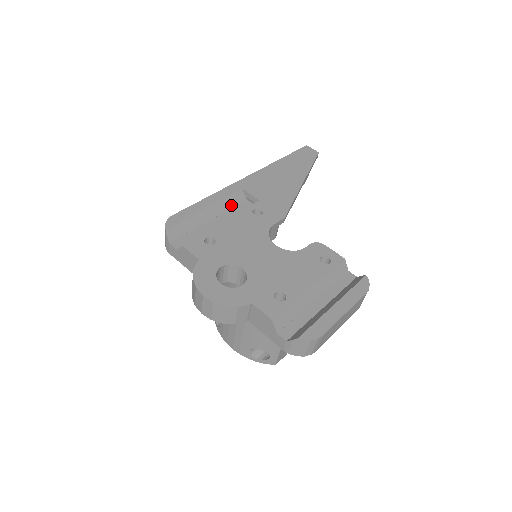
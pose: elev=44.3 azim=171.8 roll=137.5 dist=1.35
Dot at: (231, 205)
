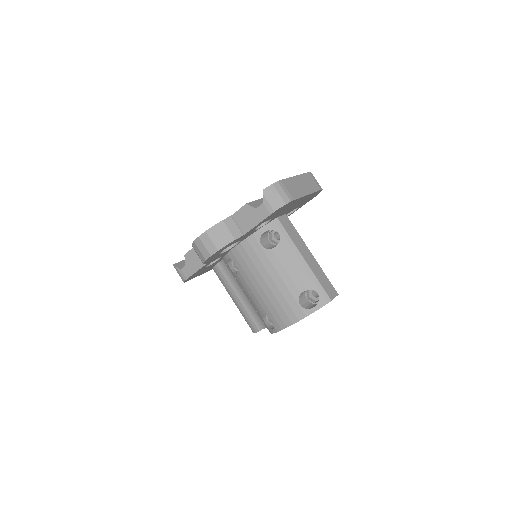
Dot at: occluded
